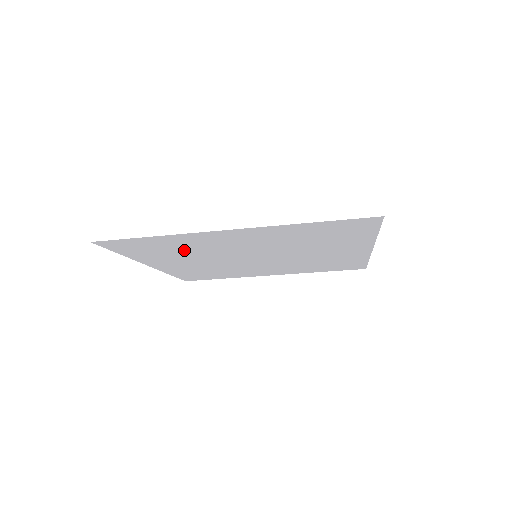
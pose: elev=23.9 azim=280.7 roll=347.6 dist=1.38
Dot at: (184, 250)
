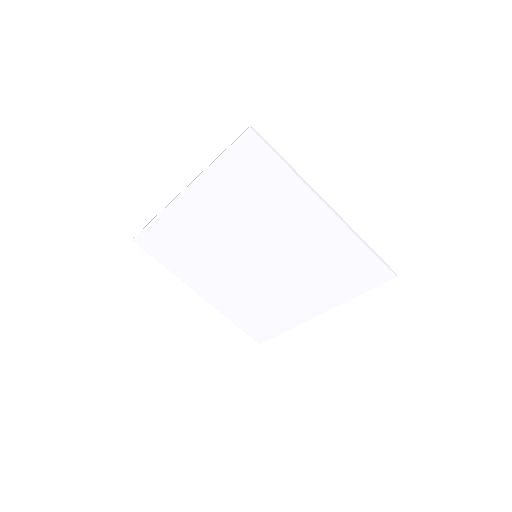
Dot at: (255, 199)
